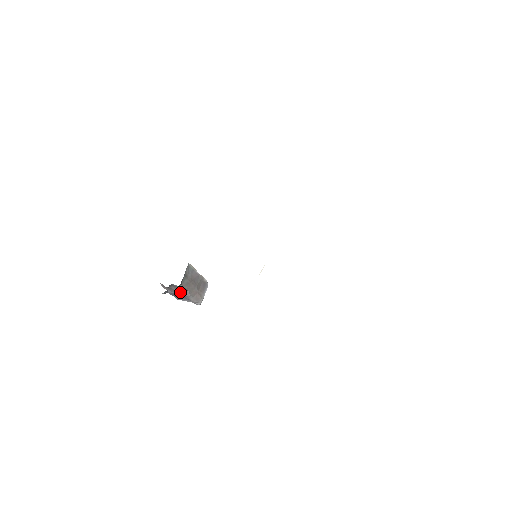
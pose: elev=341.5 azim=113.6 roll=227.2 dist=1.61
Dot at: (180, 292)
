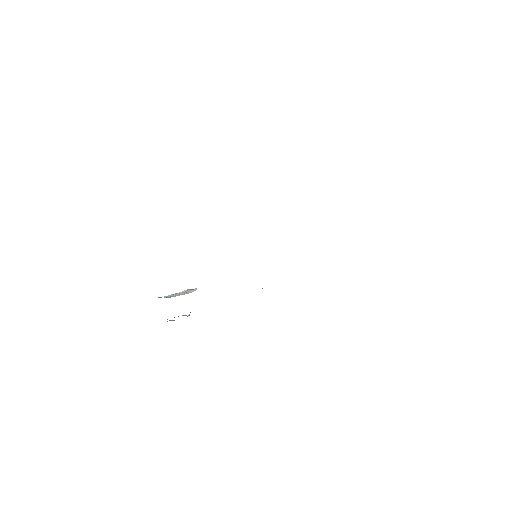
Dot at: occluded
